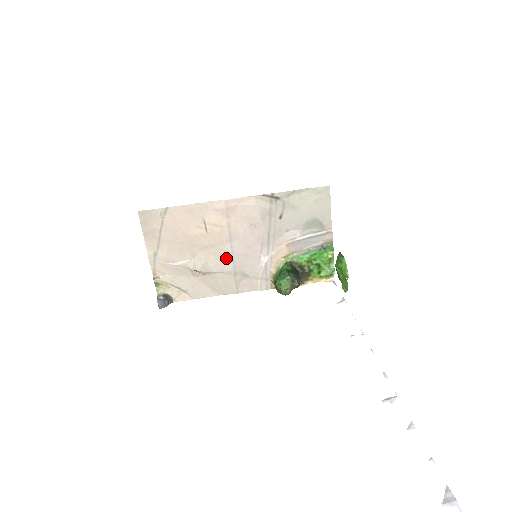
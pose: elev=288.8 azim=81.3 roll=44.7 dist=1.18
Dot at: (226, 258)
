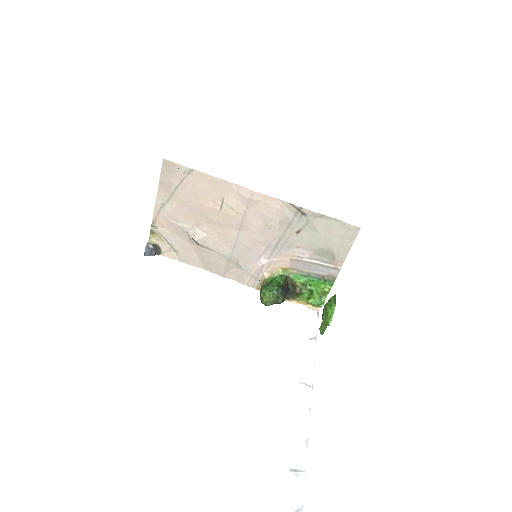
Dot at: (228, 242)
